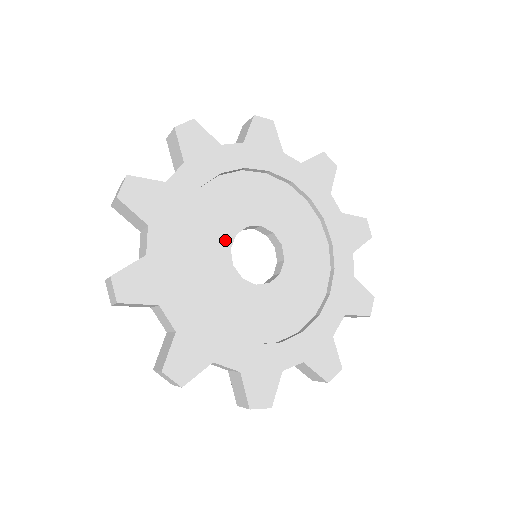
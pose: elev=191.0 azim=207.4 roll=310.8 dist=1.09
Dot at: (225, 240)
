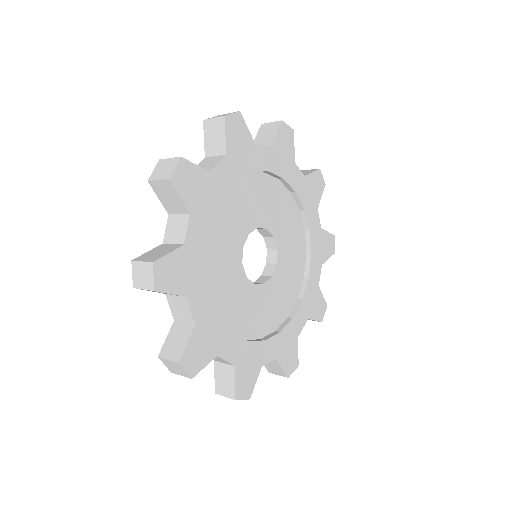
Dot at: (240, 238)
